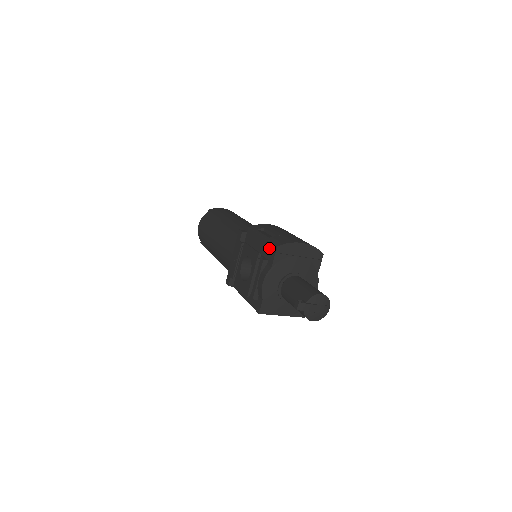
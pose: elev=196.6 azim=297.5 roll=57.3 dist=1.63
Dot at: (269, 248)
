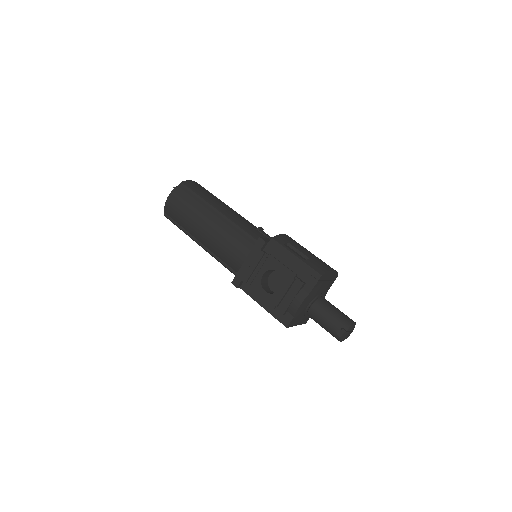
Dot at: (308, 272)
